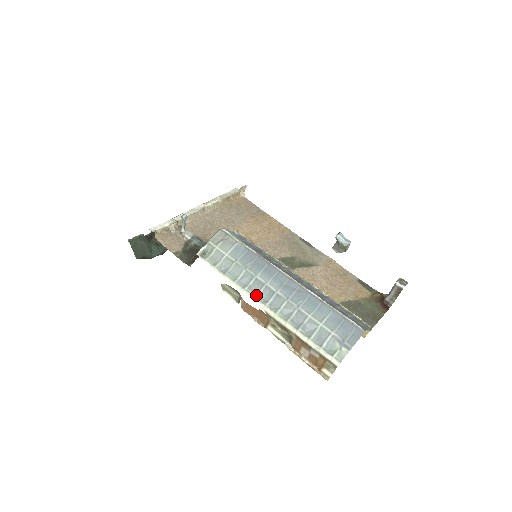
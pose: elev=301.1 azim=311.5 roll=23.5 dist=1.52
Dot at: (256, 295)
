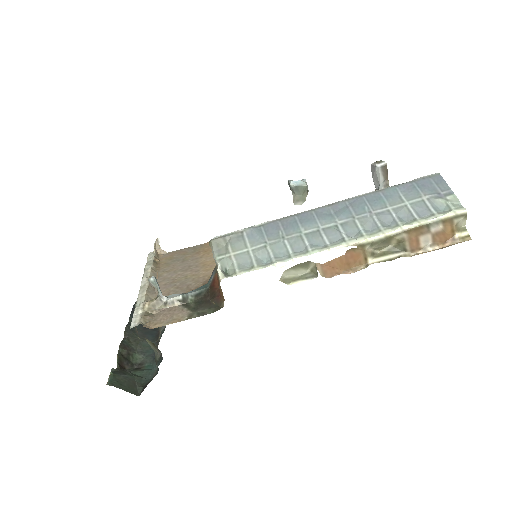
Dot at: (326, 245)
